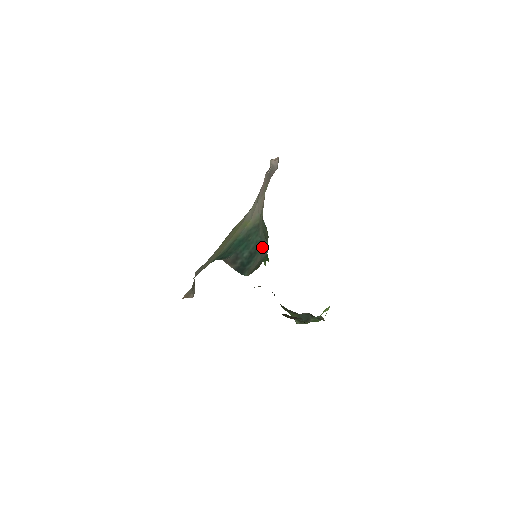
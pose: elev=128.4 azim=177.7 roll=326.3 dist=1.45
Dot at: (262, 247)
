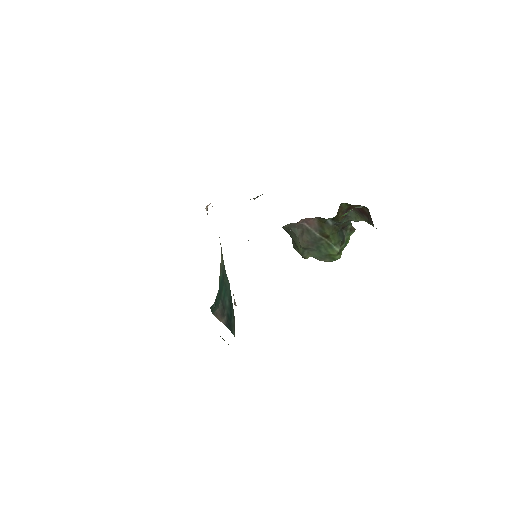
Dot at: occluded
